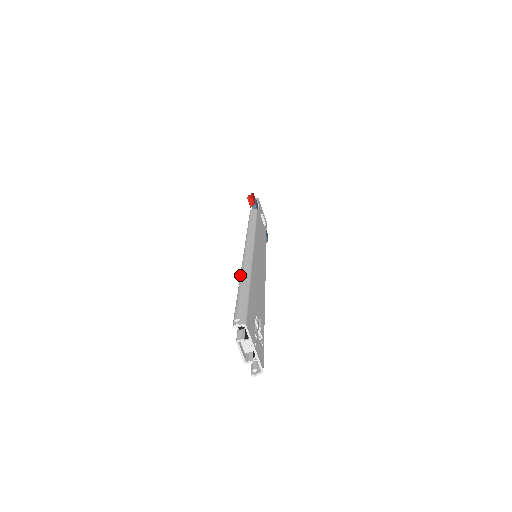
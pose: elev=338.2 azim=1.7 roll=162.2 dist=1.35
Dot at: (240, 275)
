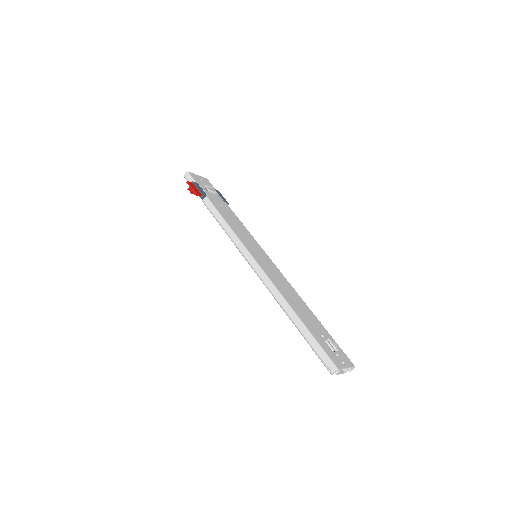
Dot at: occluded
